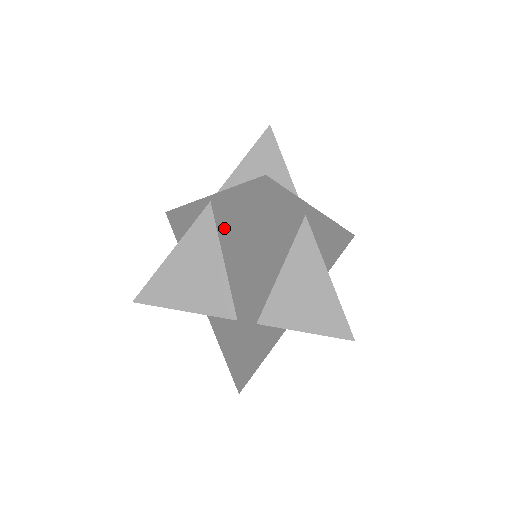
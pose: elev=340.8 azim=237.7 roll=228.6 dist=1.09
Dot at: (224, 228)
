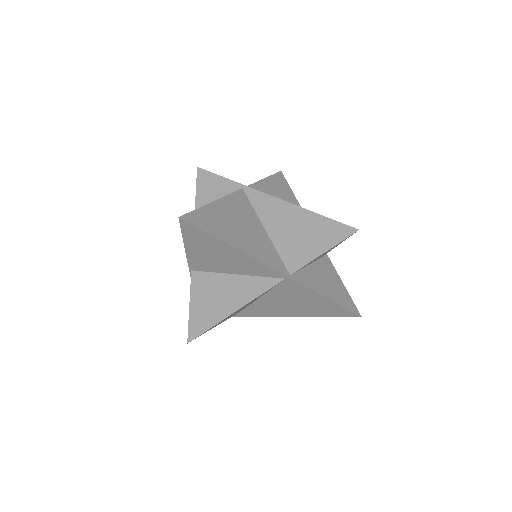
Dot at: (285, 294)
